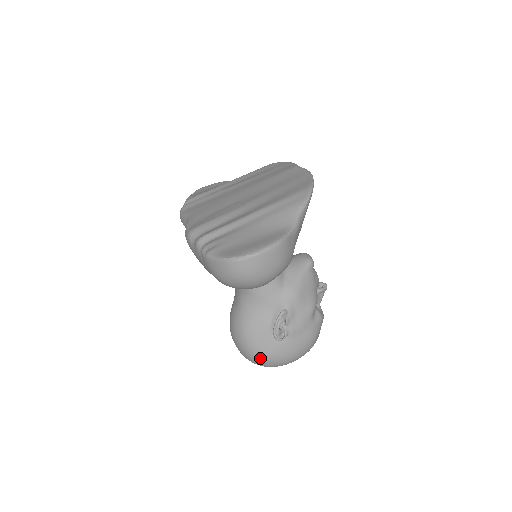
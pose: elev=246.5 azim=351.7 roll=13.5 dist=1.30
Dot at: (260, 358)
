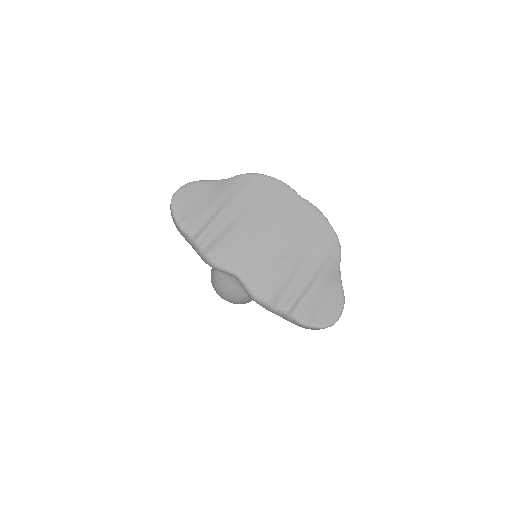
Dot at: occluded
